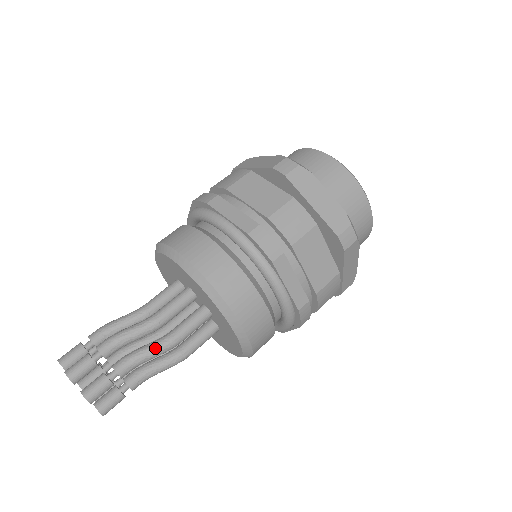
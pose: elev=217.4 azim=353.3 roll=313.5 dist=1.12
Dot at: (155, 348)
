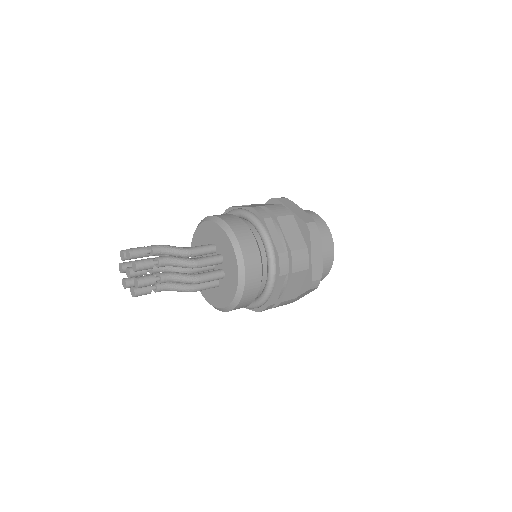
Dot at: (188, 279)
